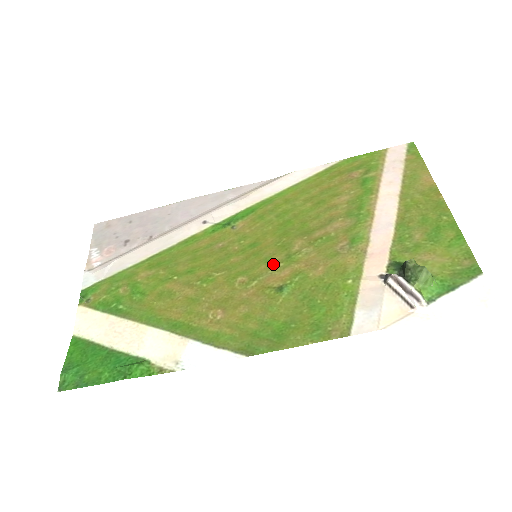
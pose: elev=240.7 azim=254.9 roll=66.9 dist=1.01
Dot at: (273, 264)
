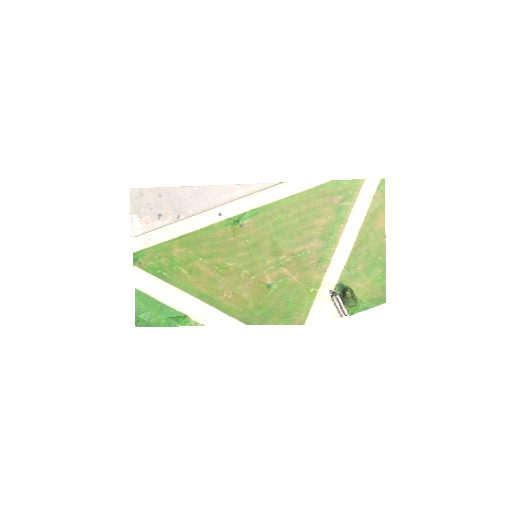
Dot at: (267, 266)
